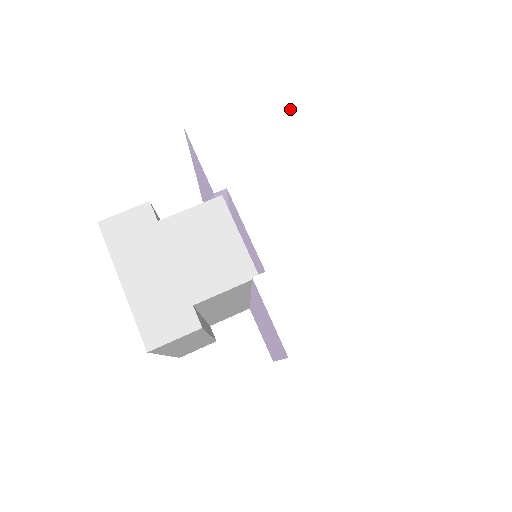
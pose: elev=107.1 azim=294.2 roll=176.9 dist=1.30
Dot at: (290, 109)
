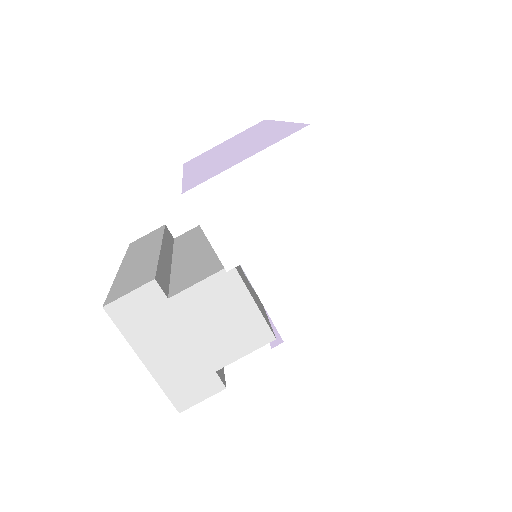
Dot at: (308, 160)
